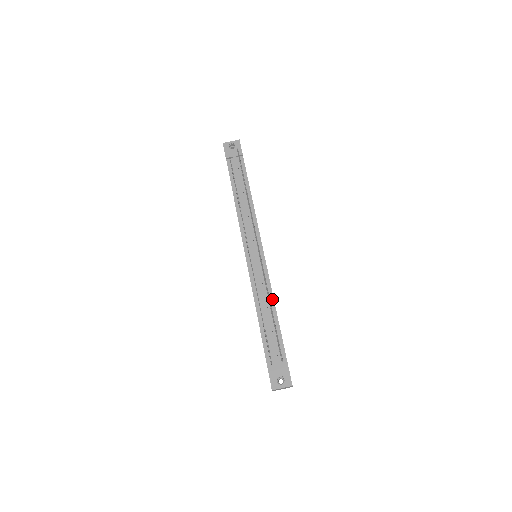
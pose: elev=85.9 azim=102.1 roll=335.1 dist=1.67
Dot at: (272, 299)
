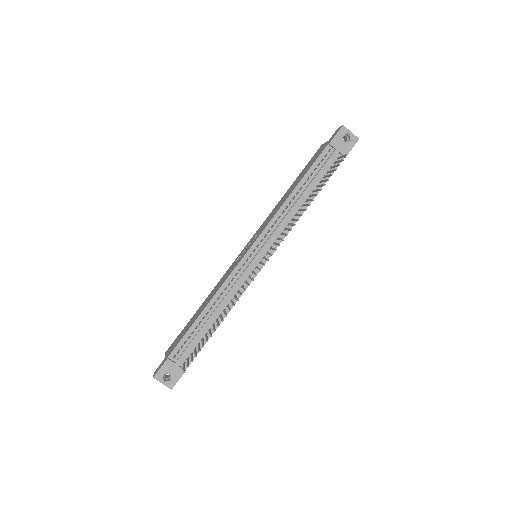
Dot at: (228, 310)
